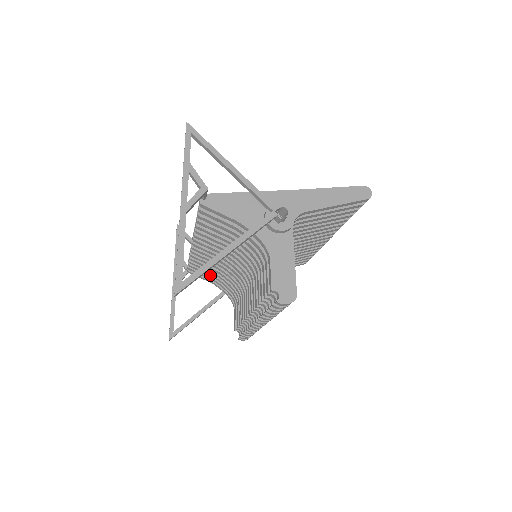
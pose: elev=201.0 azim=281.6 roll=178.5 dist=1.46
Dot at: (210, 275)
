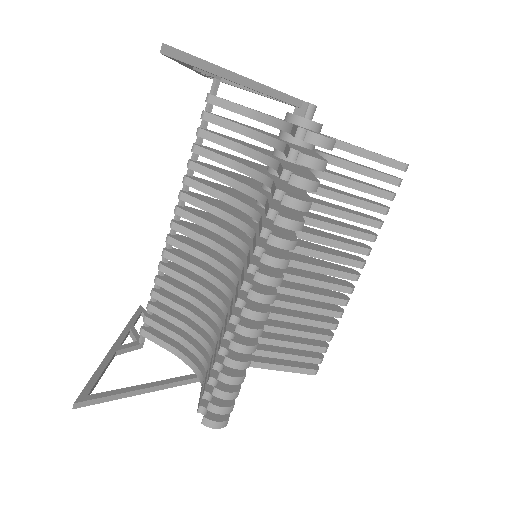
Dot at: (177, 321)
